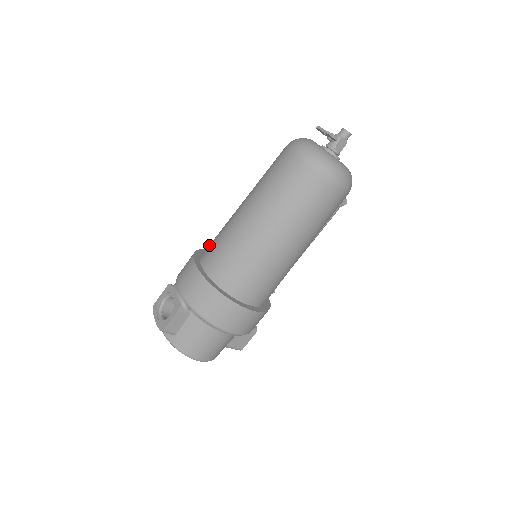
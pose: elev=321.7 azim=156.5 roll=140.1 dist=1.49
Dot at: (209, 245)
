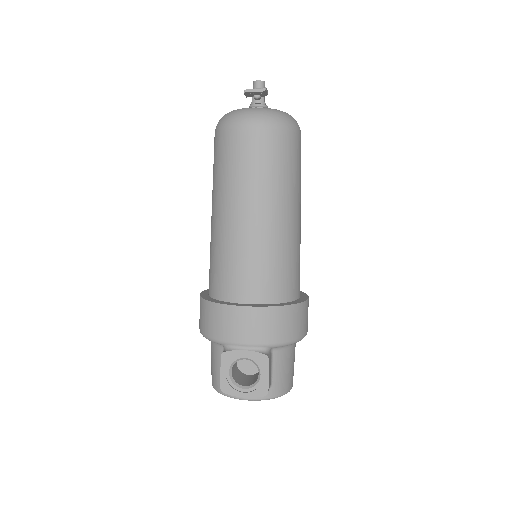
Dot at: (223, 282)
